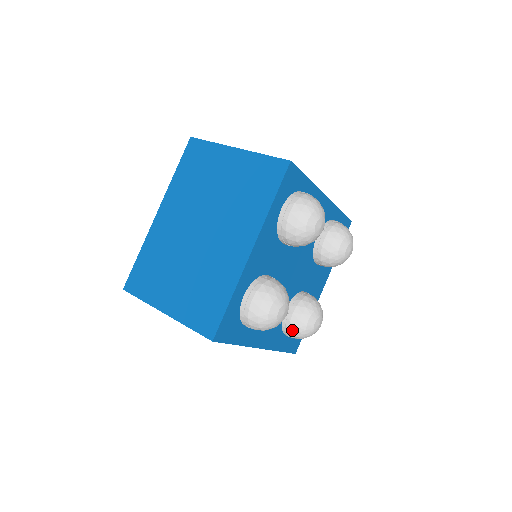
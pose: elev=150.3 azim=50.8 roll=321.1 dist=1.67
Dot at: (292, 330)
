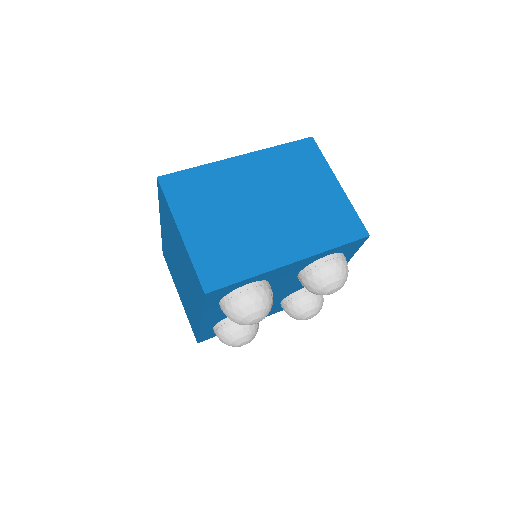
Dot at: occluded
